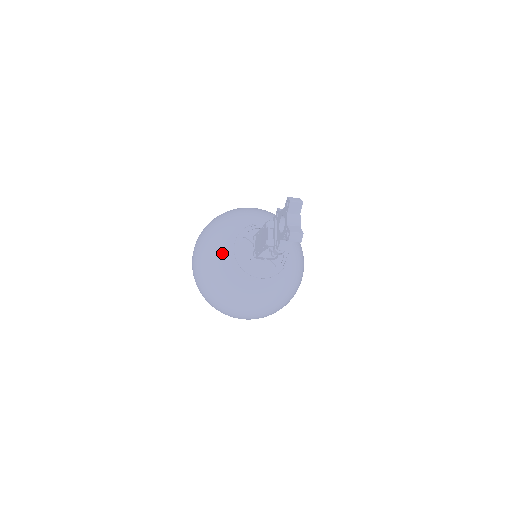
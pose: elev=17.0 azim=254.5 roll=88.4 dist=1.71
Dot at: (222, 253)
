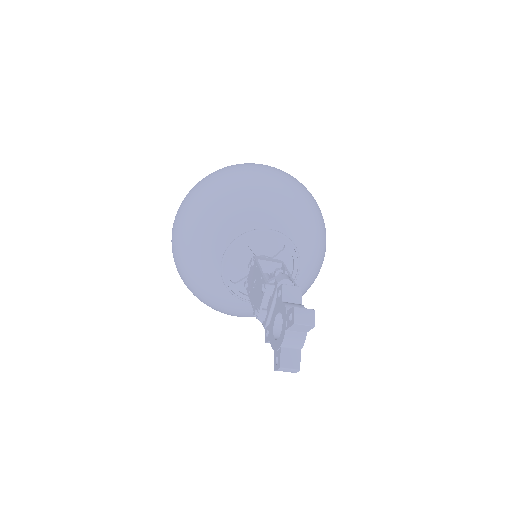
Dot at: (205, 258)
